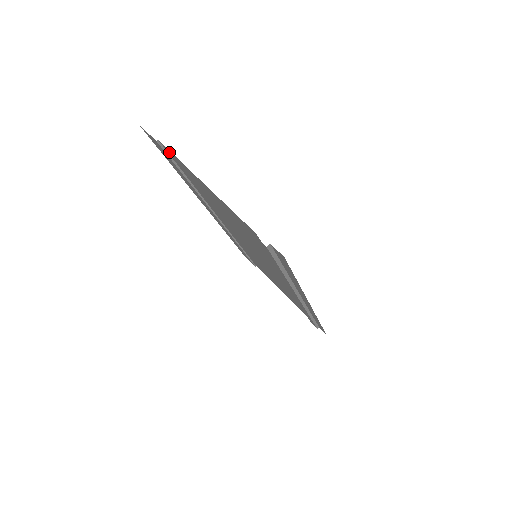
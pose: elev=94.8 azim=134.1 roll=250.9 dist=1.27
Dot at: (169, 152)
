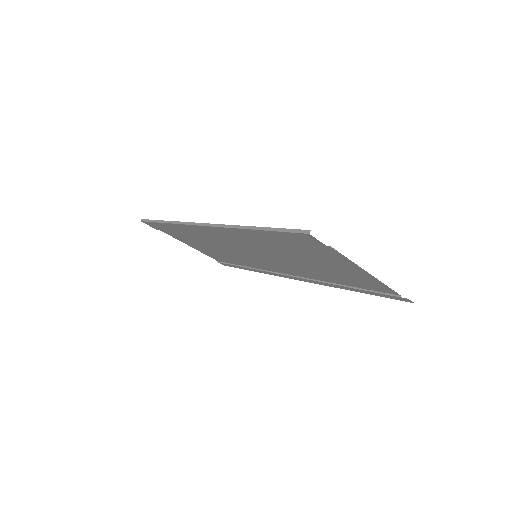
Dot at: (327, 249)
